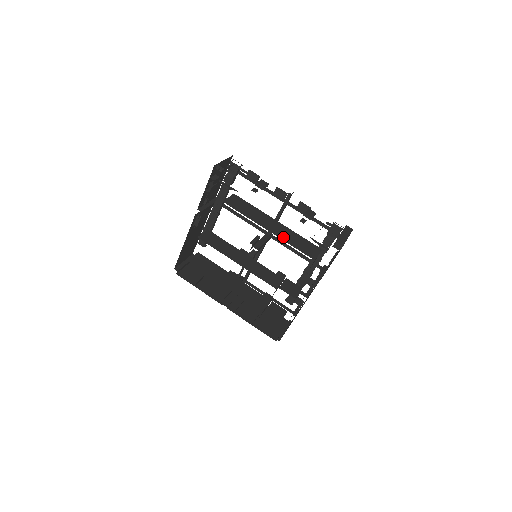
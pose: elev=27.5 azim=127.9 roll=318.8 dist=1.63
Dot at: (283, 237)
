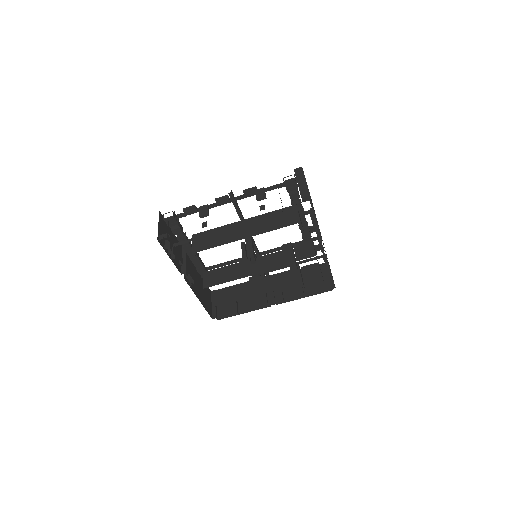
Dot at: (261, 230)
